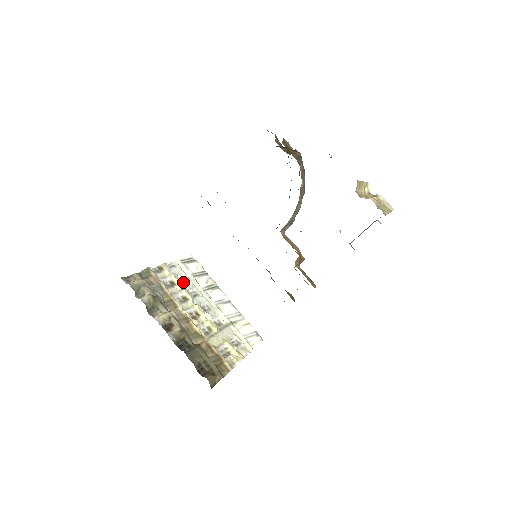
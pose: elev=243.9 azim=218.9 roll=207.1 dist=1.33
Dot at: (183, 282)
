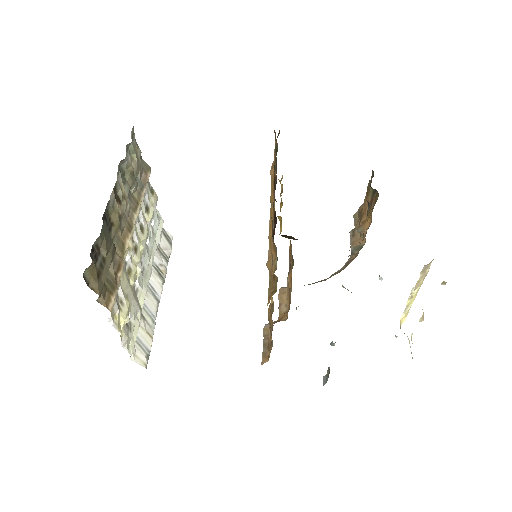
Dot at: occluded
